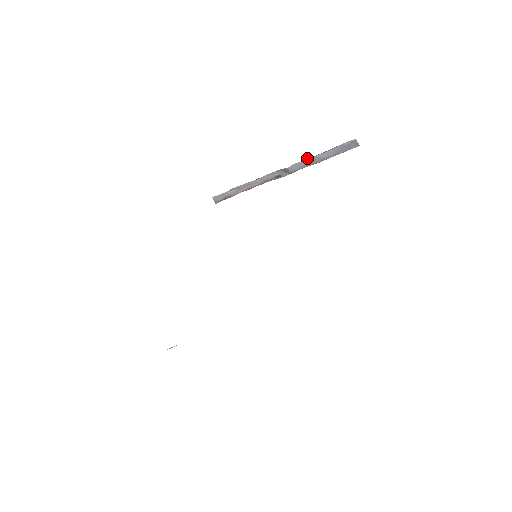
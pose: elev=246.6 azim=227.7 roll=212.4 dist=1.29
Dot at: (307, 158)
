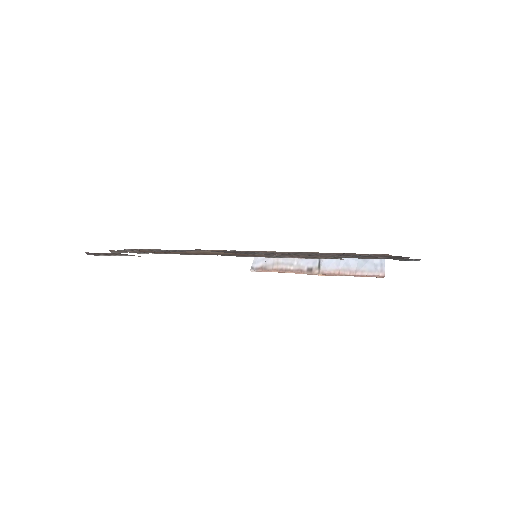
Dot at: occluded
